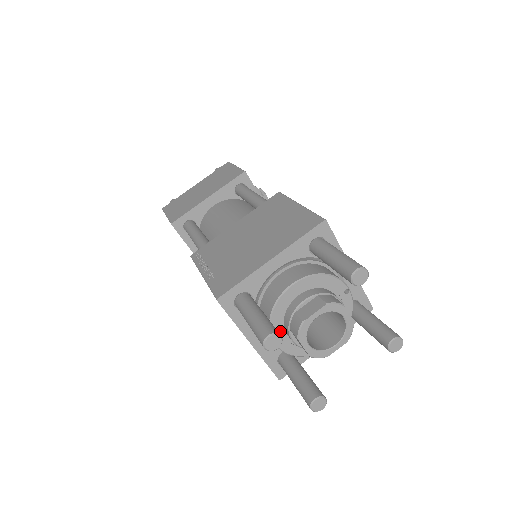
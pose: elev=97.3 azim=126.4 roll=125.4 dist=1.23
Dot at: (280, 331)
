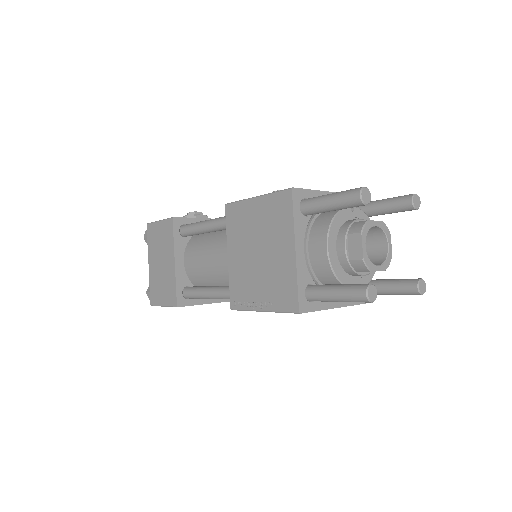
Dot at: (351, 280)
